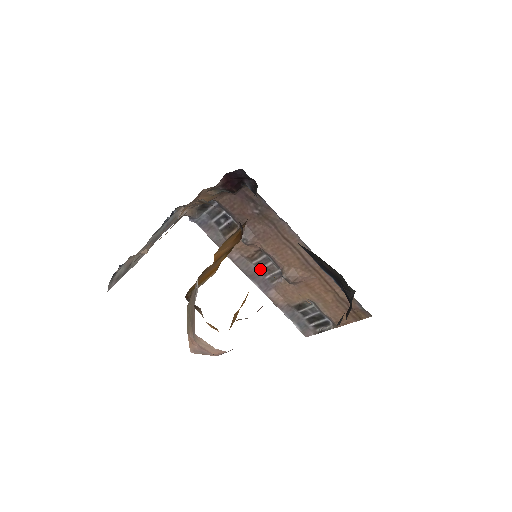
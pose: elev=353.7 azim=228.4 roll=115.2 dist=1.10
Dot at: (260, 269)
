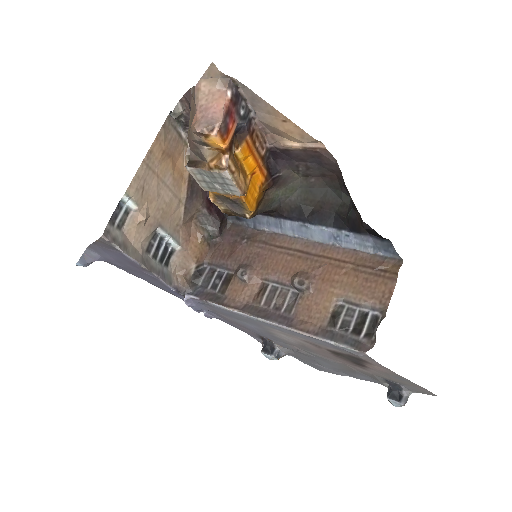
Dot at: (271, 306)
